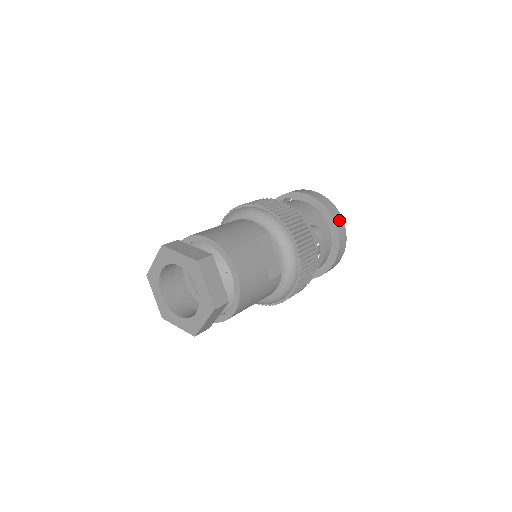
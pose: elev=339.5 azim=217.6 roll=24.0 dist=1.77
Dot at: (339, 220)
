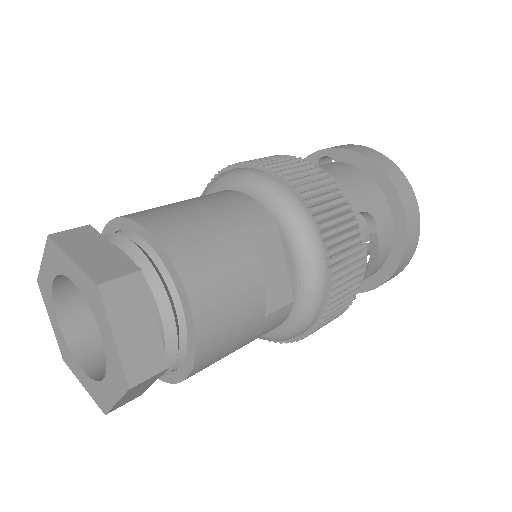
Dot at: (411, 205)
